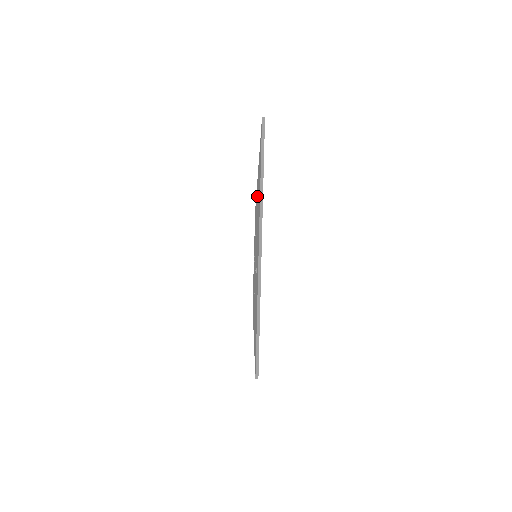
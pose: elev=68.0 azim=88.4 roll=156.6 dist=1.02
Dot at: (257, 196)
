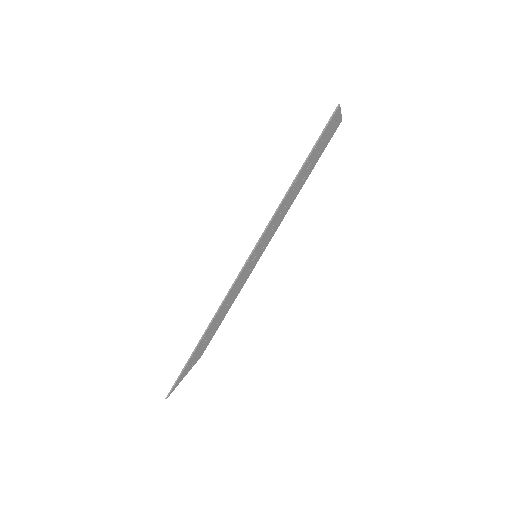
Dot at: occluded
